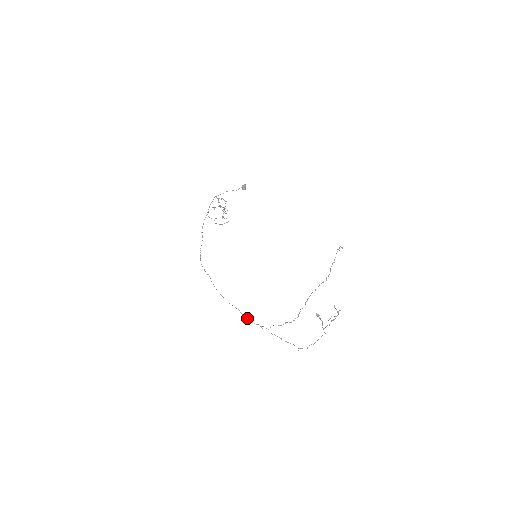
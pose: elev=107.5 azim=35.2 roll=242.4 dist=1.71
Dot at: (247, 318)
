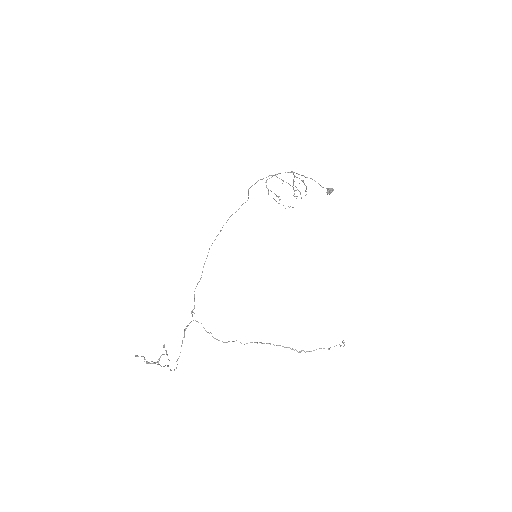
Dot at: occluded
